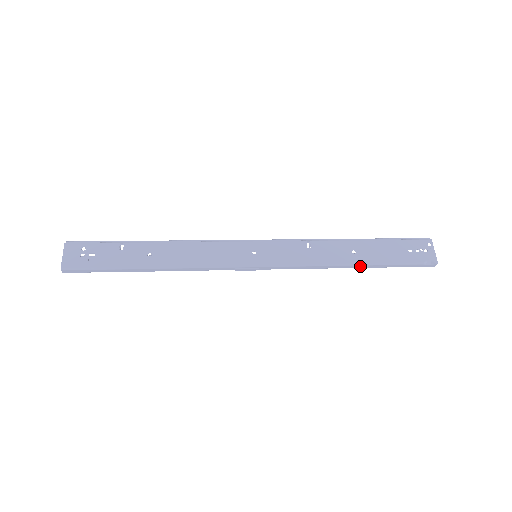
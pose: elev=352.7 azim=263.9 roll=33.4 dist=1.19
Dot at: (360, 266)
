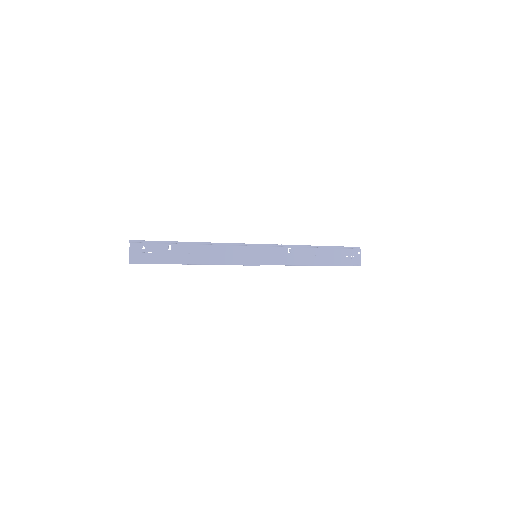
Dot at: (317, 265)
